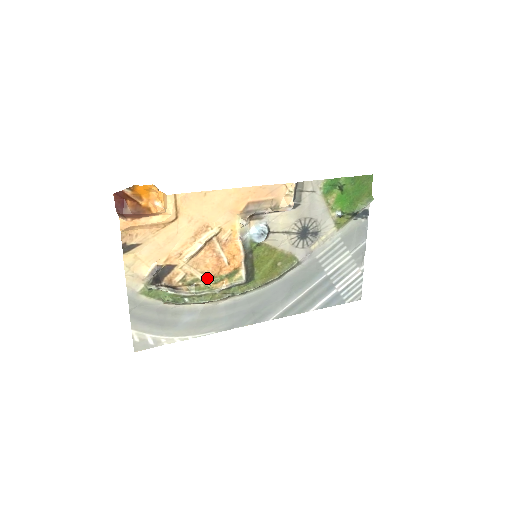
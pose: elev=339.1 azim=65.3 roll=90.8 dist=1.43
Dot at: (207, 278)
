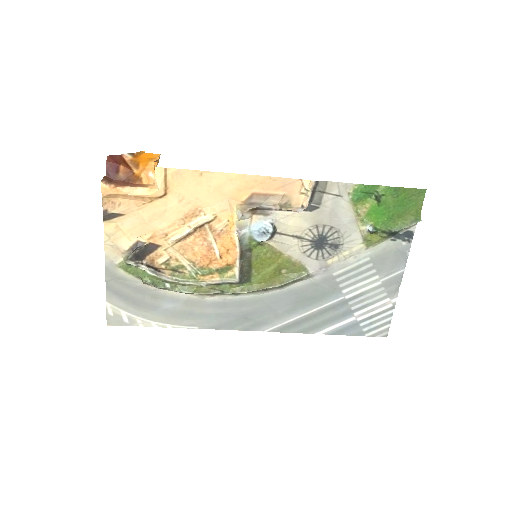
Dot at: (194, 267)
